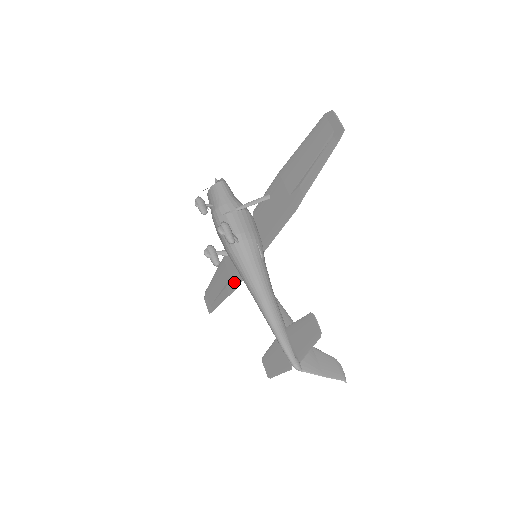
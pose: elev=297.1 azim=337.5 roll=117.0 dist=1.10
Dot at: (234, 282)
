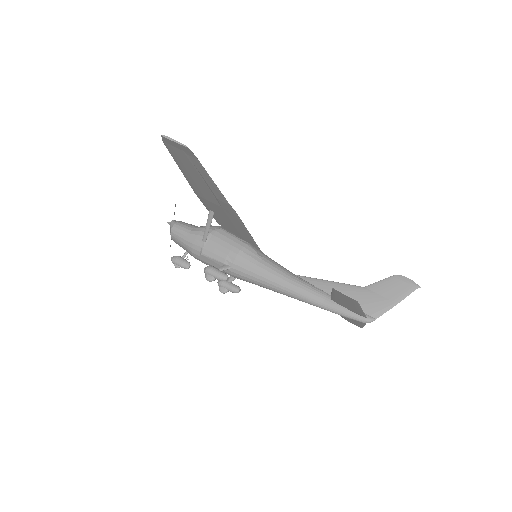
Dot at: occluded
